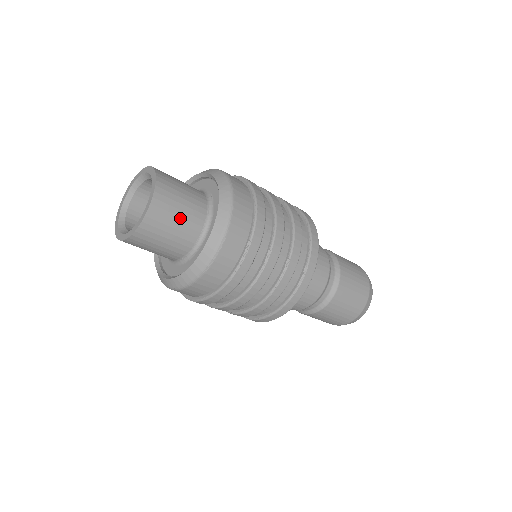
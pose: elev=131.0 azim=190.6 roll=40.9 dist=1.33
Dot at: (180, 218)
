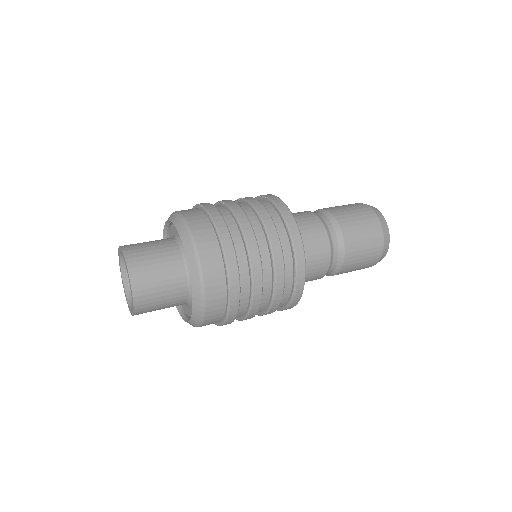
Dot at: (164, 292)
